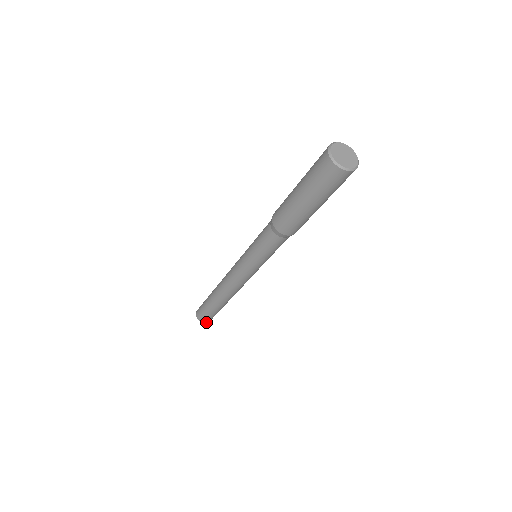
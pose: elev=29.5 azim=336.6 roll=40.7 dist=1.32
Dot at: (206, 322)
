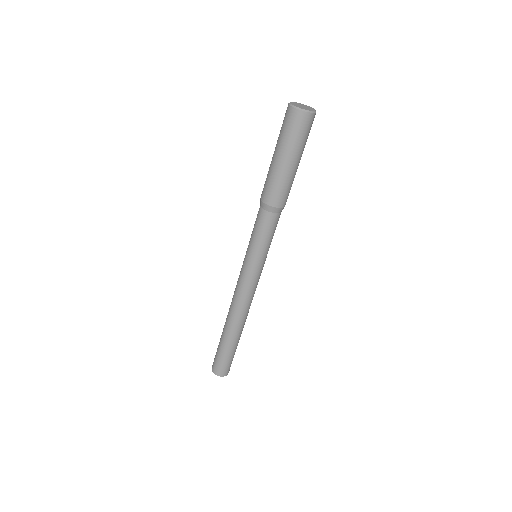
Dot at: (218, 374)
